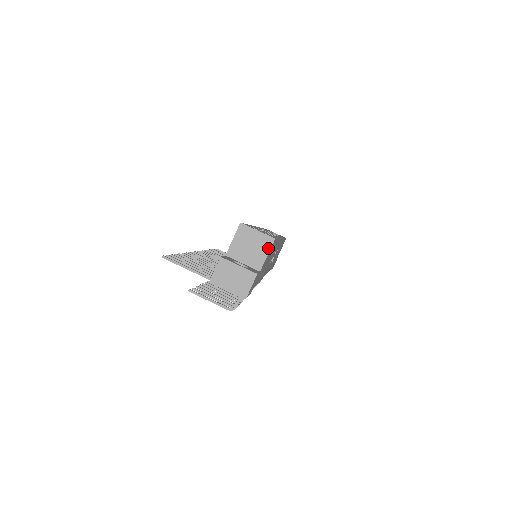
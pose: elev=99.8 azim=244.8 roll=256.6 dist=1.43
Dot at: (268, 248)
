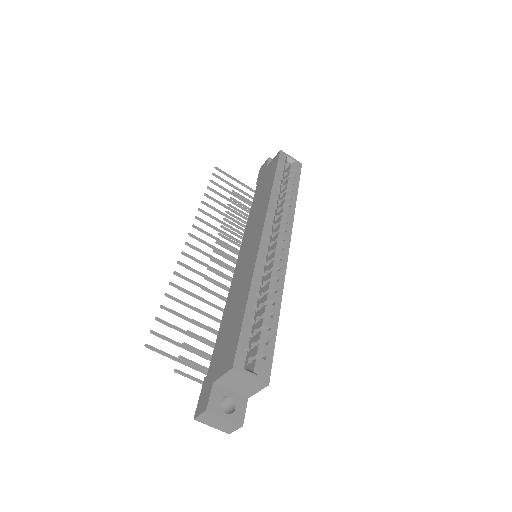
Dot at: (260, 388)
